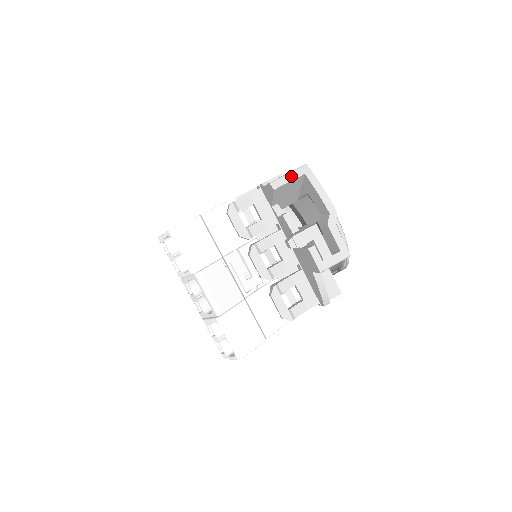
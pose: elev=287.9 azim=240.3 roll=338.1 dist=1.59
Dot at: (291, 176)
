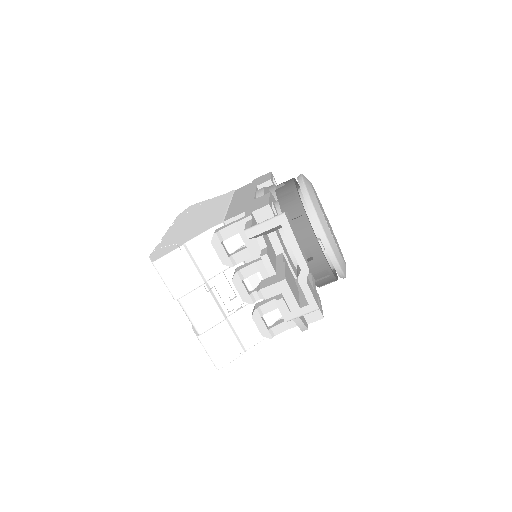
Dot at: (267, 225)
